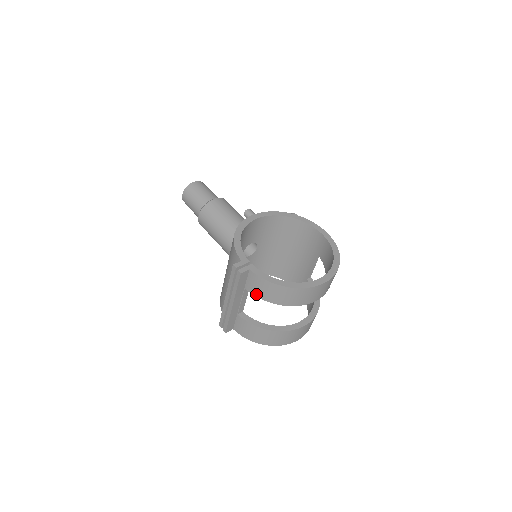
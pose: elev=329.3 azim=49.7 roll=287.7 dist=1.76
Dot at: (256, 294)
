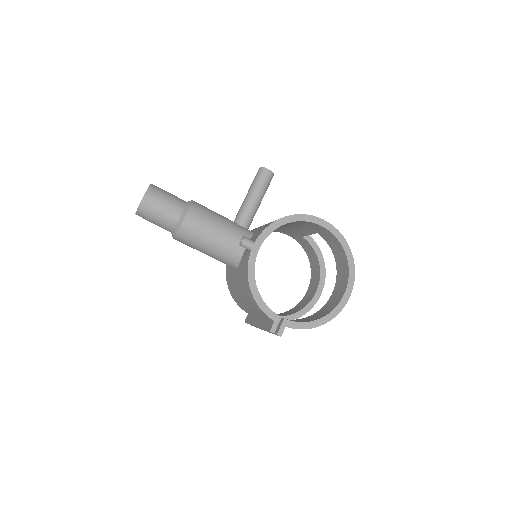
Dot at: occluded
